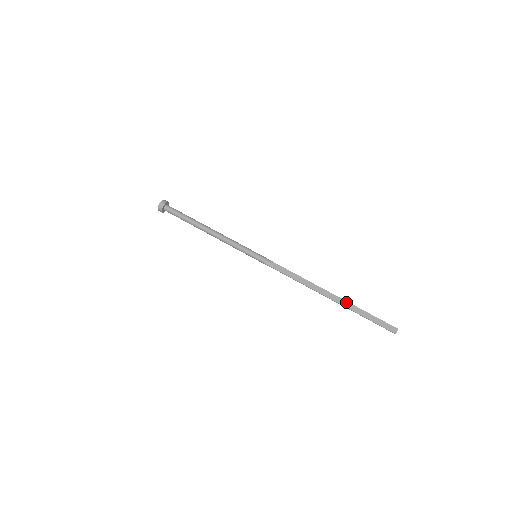
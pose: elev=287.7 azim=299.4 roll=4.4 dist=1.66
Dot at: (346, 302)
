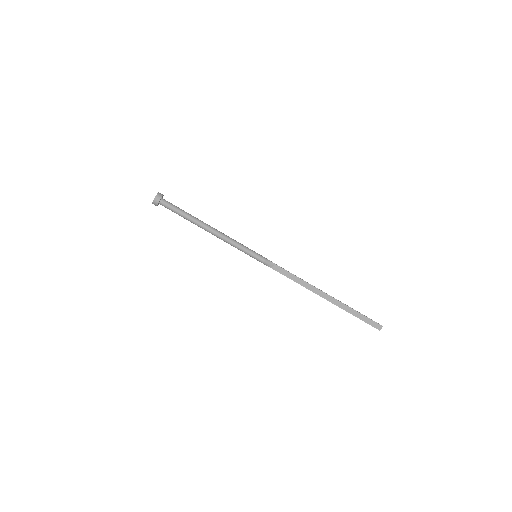
Dot at: (339, 302)
